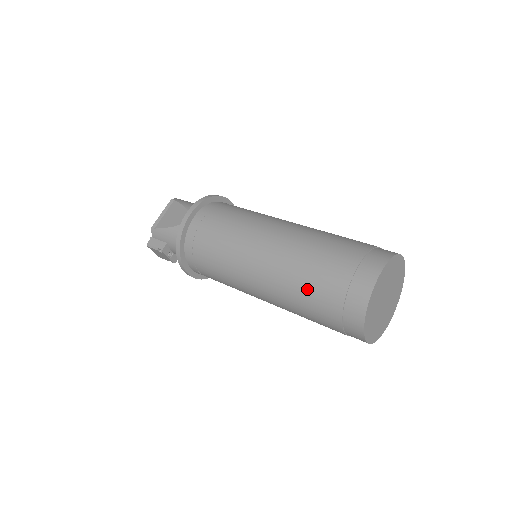
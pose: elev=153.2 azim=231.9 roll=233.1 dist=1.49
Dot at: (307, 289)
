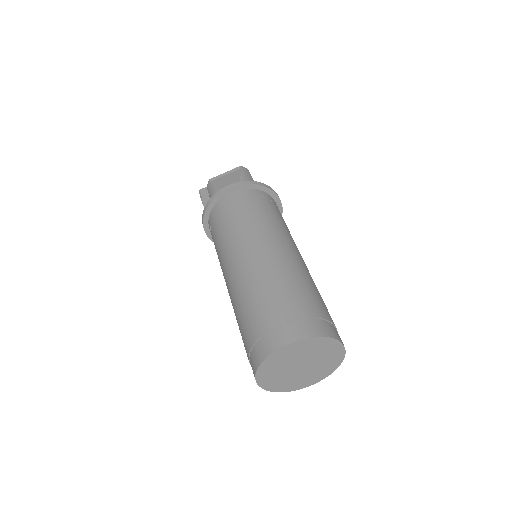
Dot at: (245, 310)
